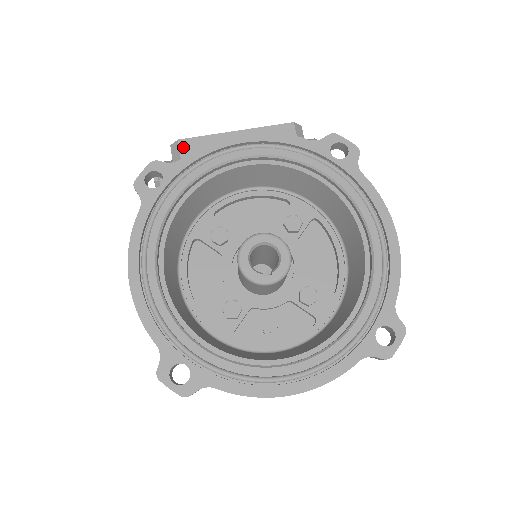
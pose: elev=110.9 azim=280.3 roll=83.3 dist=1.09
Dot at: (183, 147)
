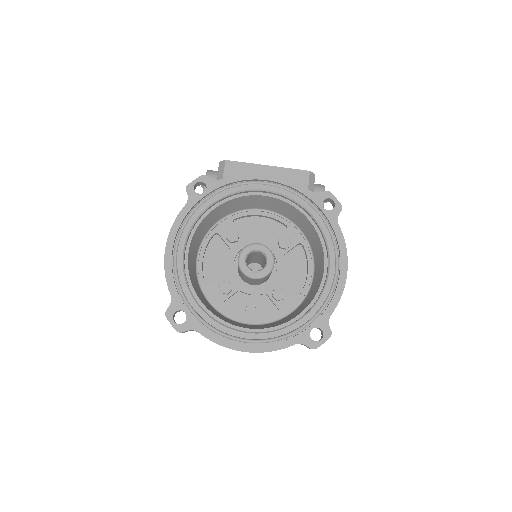
Dot at: (227, 166)
